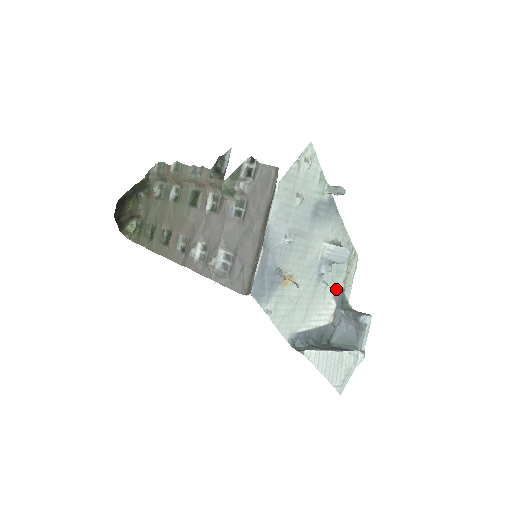
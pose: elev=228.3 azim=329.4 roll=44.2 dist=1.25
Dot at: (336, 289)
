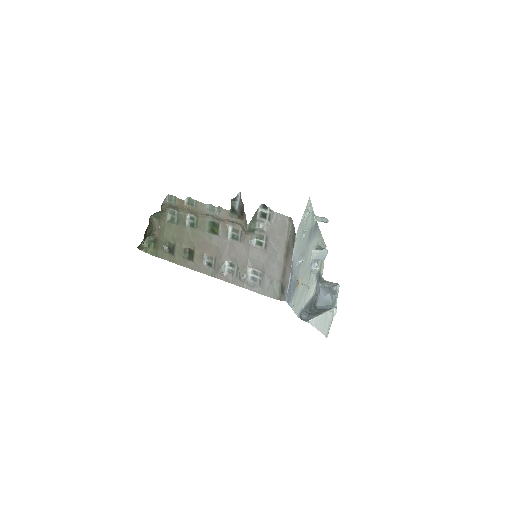
Dot at: (317, 272)
